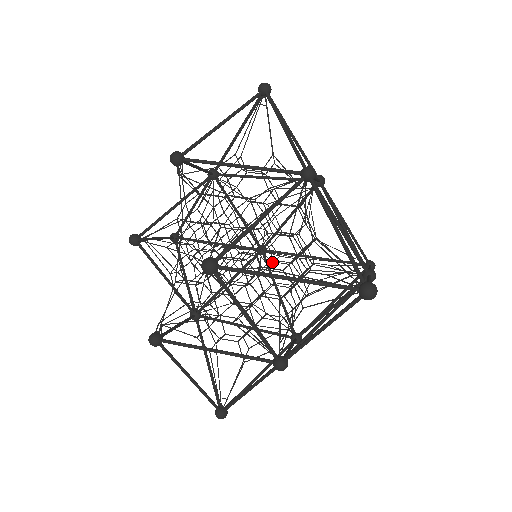
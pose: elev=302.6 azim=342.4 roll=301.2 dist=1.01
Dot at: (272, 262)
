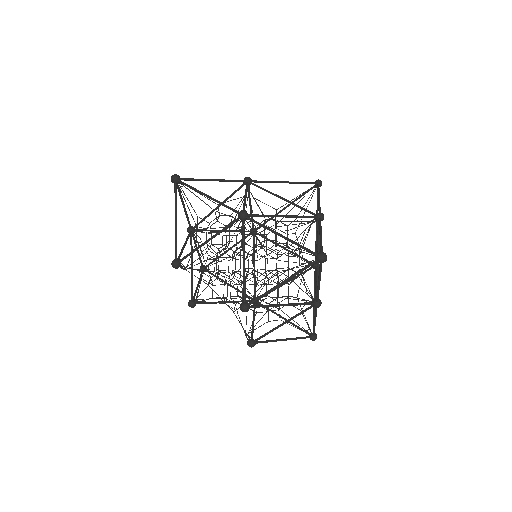
Dot at: (266, 242)
